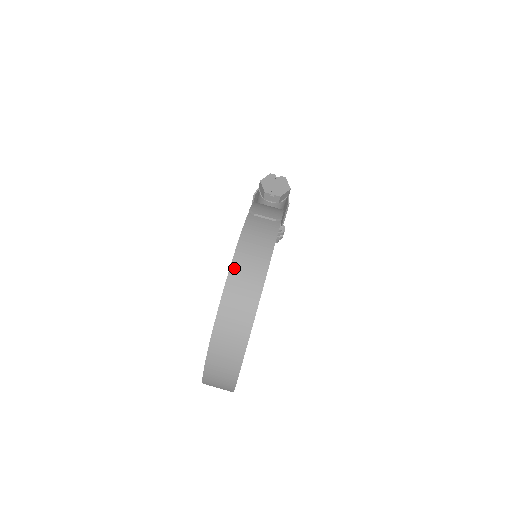
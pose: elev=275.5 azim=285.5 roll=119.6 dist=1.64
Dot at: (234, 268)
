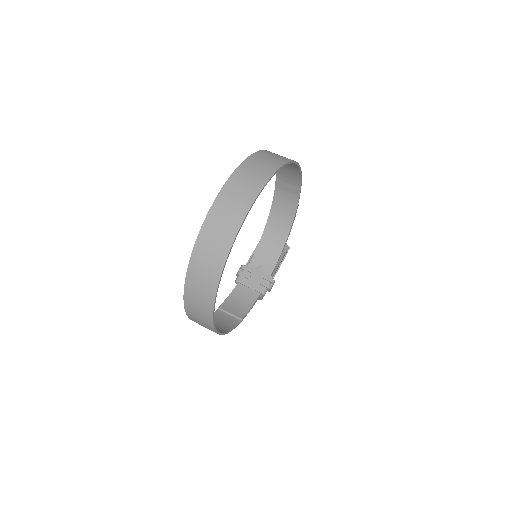
Dot at: occluded
